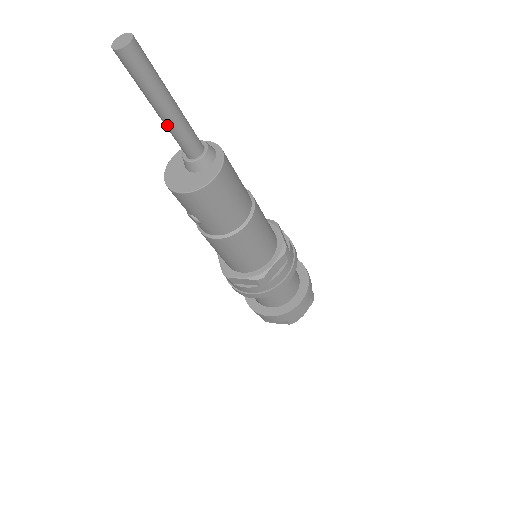
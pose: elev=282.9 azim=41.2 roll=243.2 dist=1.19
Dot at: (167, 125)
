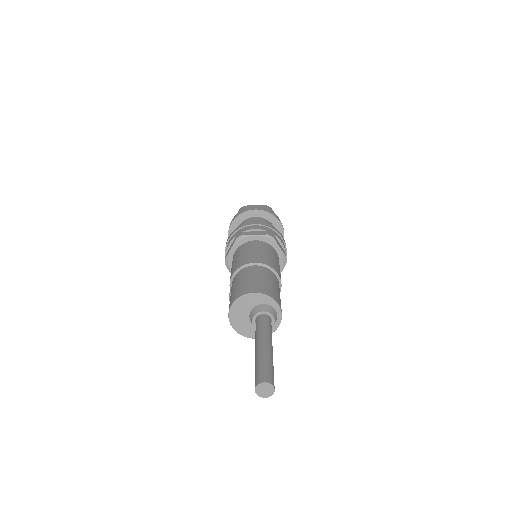
Dot at: occluded
